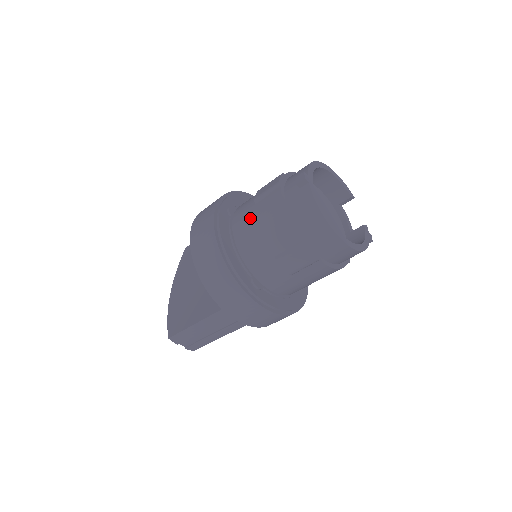
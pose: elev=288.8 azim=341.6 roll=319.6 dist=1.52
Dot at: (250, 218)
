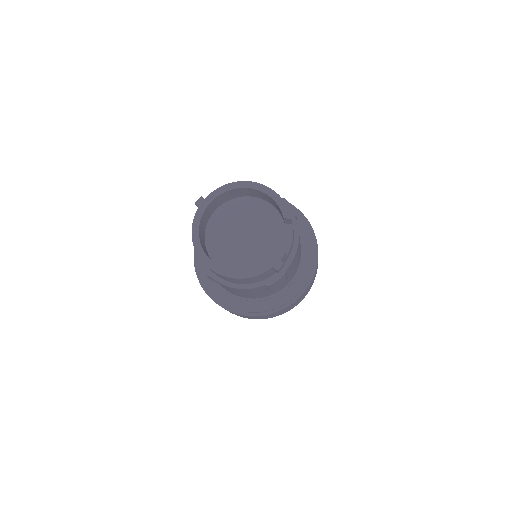
Dot at: occluded
